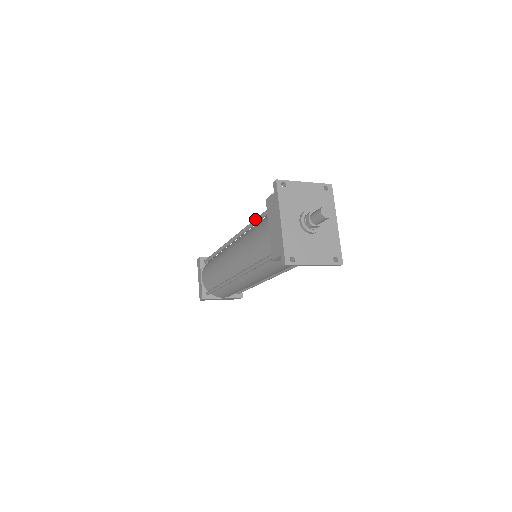
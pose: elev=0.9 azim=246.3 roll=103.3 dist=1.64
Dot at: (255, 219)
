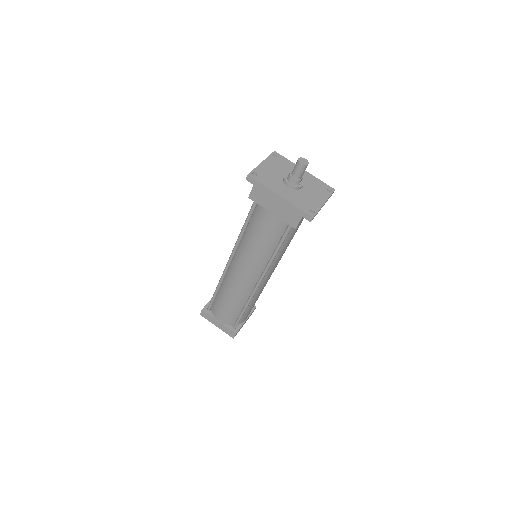
Dot at: (245, 223)
